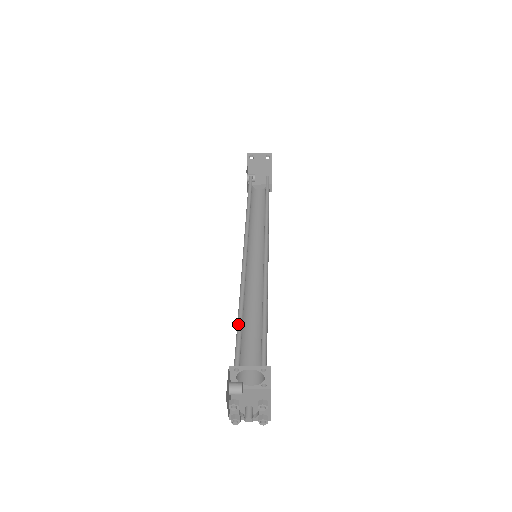
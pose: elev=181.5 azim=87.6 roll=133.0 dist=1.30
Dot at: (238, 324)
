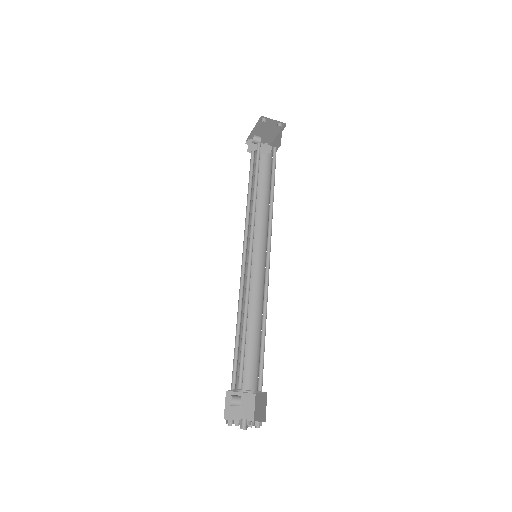
Dot at: (241, 341)
